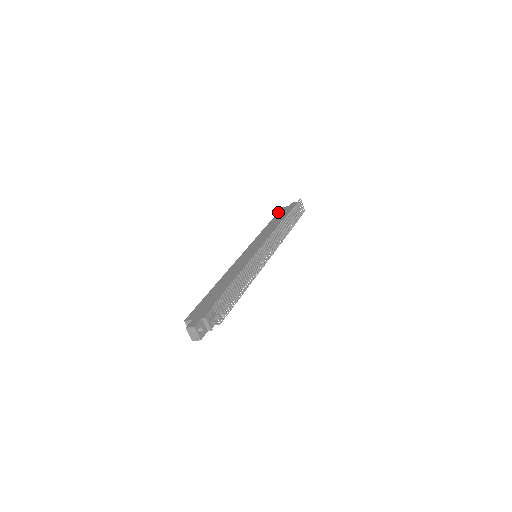
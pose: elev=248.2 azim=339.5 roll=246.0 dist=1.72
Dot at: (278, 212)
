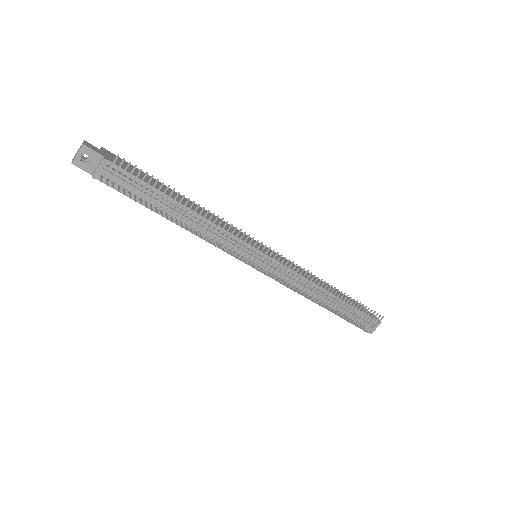
Dot at: occluded
